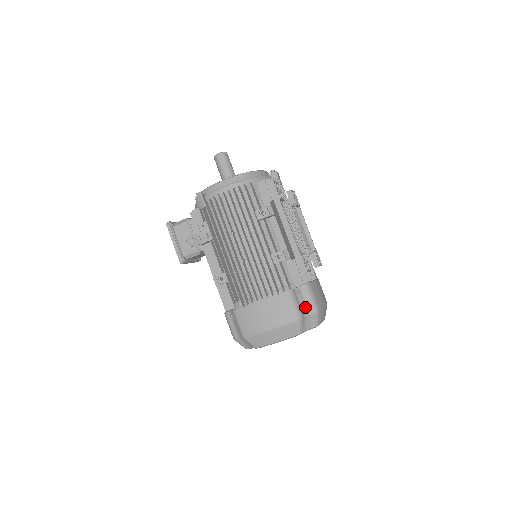
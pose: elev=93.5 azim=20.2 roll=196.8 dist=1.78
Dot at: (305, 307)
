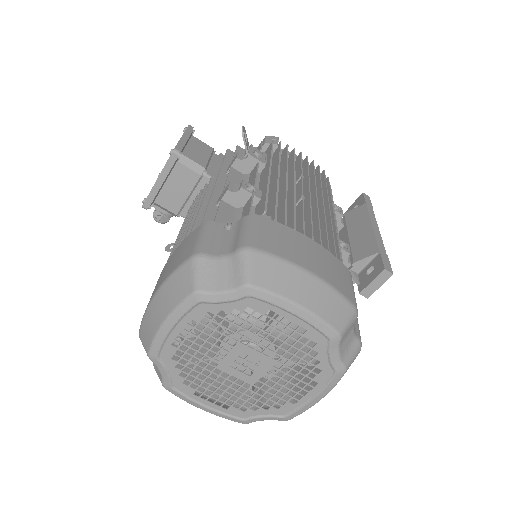
Dot at: occluded
